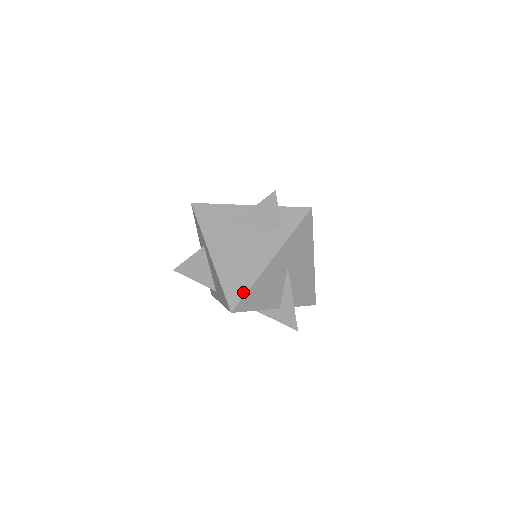
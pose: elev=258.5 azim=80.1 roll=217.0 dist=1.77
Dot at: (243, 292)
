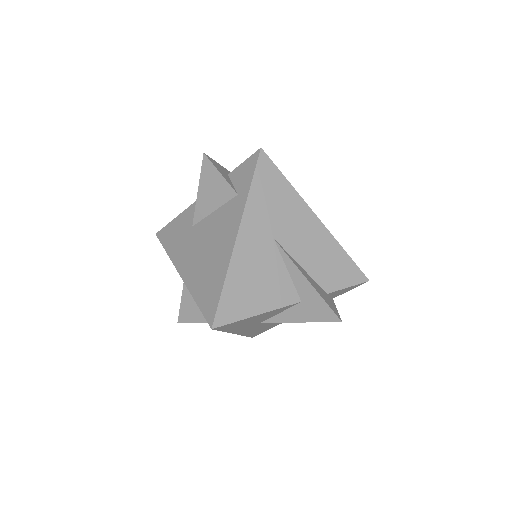
Dot at: (217, 295)
